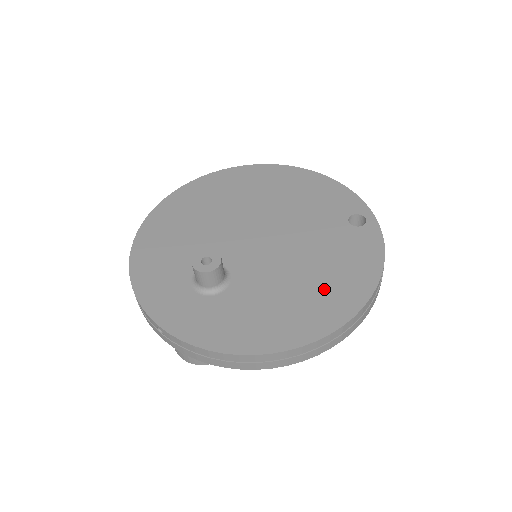
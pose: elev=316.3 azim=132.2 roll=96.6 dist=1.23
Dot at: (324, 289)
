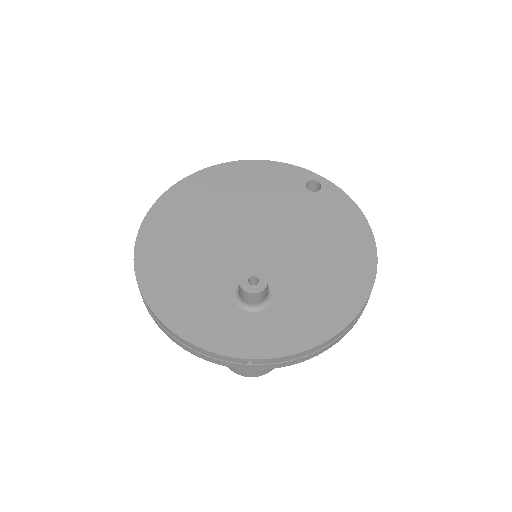
Dot at: (341, 252)
